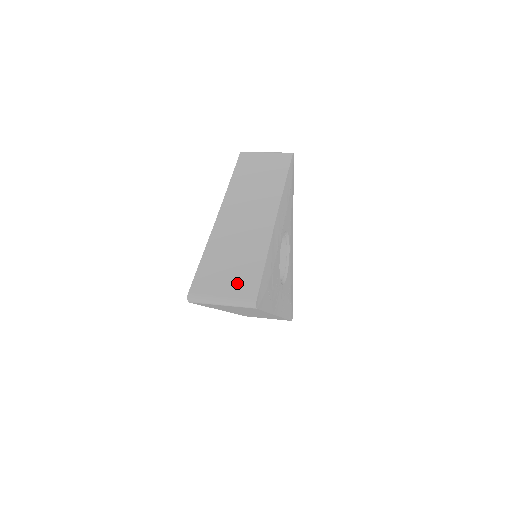
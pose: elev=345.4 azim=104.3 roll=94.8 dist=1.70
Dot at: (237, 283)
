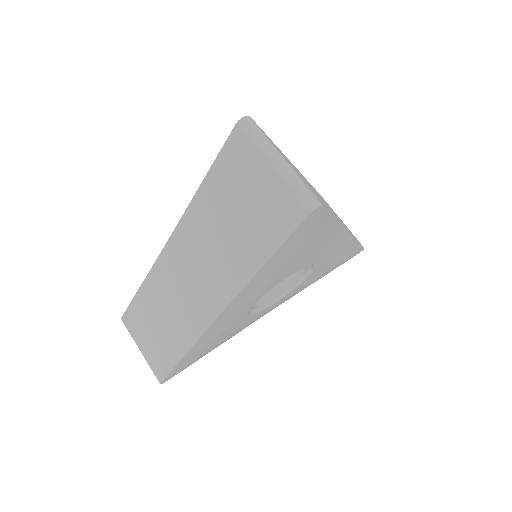
Dot at: (153, 353)
